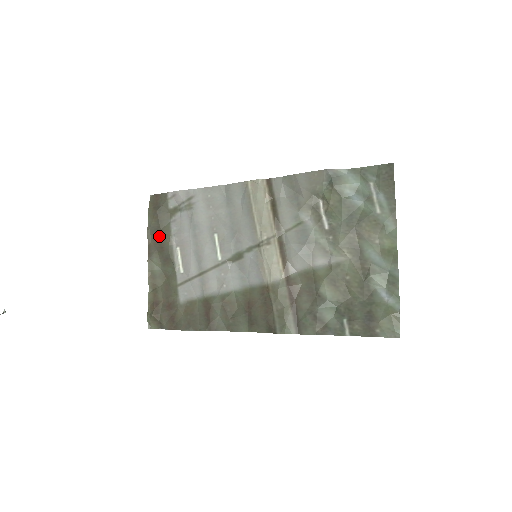
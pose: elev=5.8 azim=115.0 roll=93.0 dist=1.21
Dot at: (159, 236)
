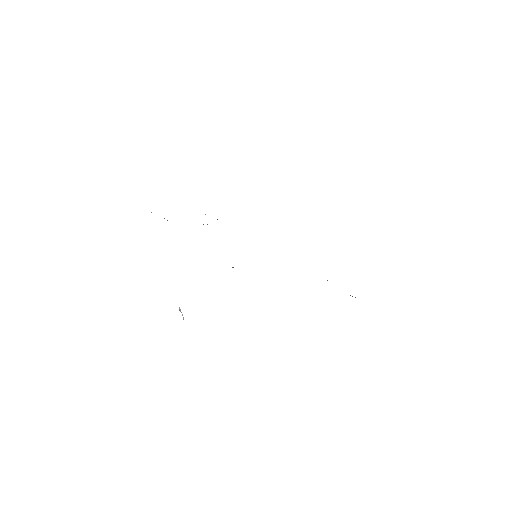
Dot at: occluded
